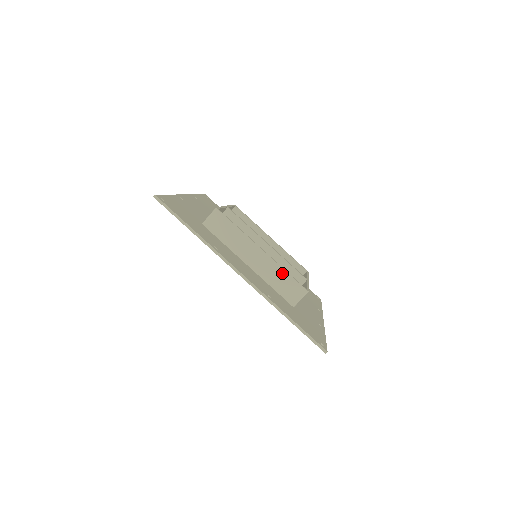
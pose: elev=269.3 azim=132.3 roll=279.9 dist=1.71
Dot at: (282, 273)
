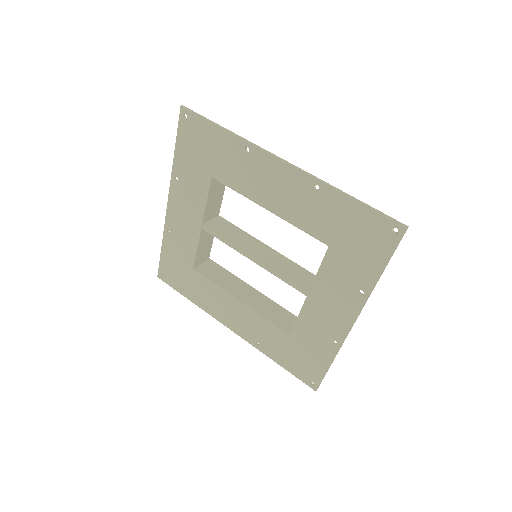
Dot at: occluded
